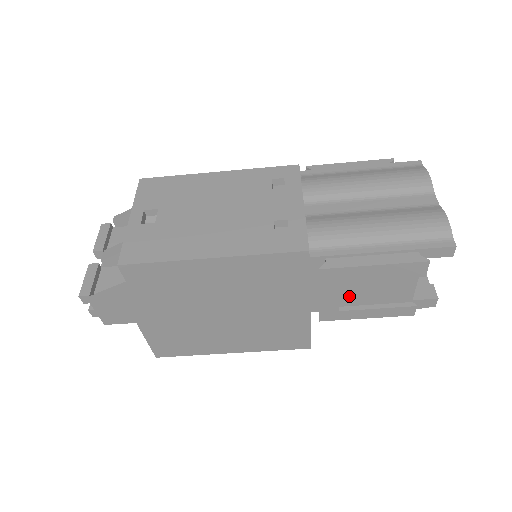
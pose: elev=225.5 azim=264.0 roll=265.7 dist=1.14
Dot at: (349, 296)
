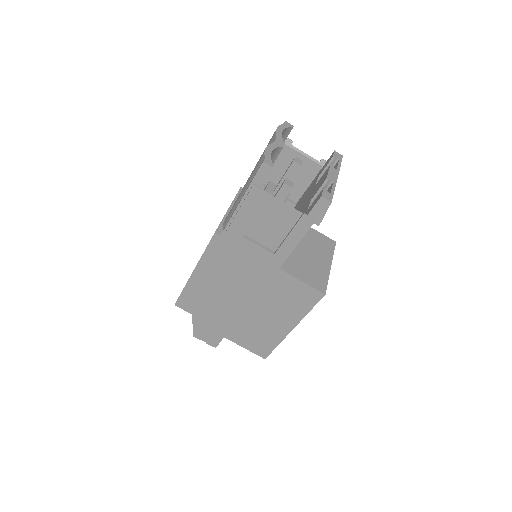
Dot at: (267, 240)
